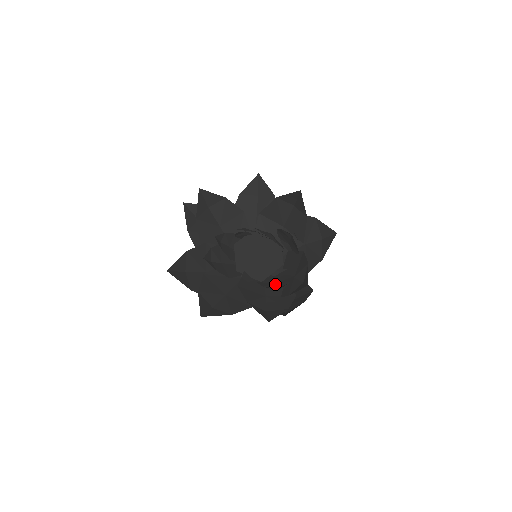
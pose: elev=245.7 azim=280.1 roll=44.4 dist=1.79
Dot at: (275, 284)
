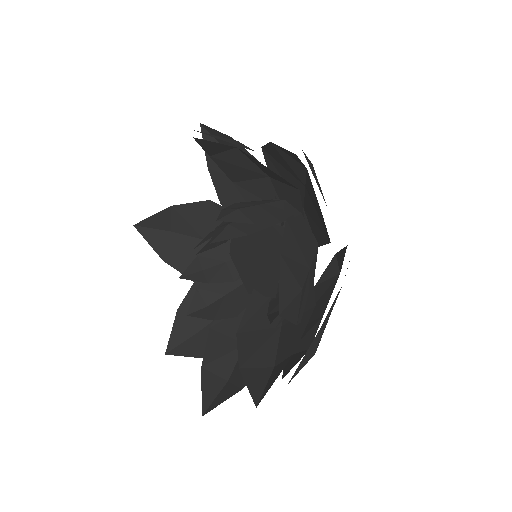
Dot at: occluded
